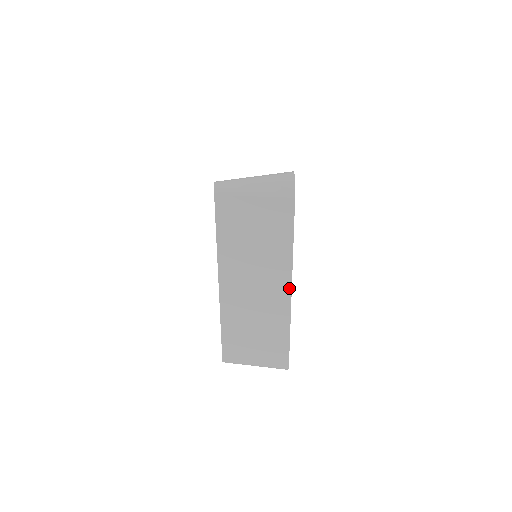
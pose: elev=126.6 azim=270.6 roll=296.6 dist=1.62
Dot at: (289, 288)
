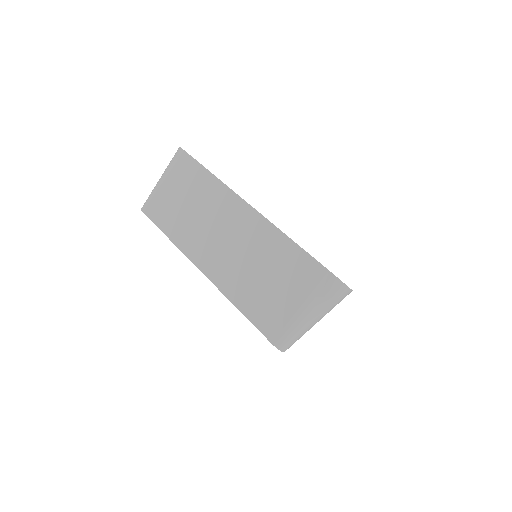
Dot at: occluded
